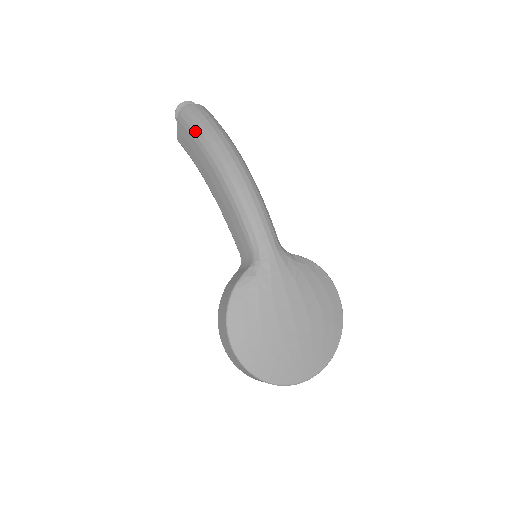
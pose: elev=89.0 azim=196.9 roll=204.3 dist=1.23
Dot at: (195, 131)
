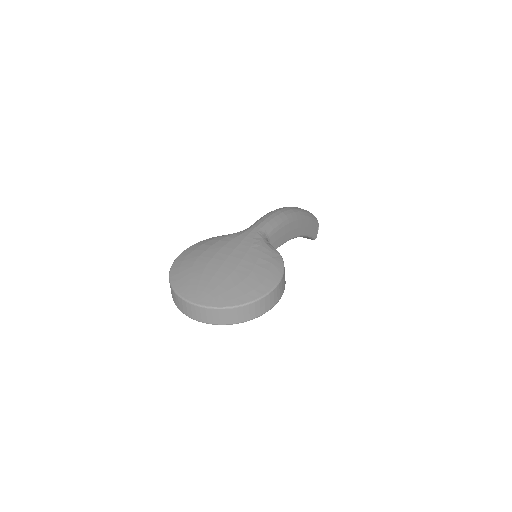
Dot at: occluded
